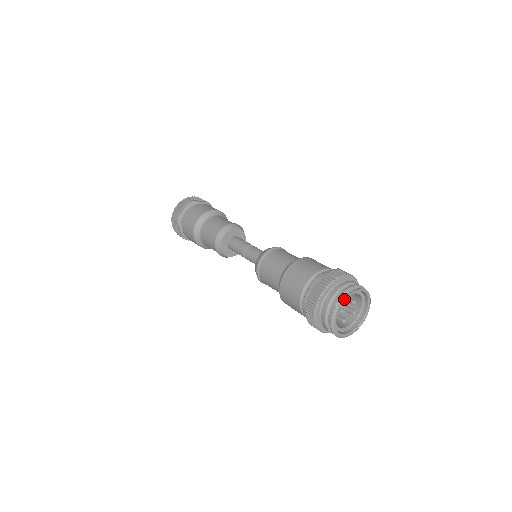
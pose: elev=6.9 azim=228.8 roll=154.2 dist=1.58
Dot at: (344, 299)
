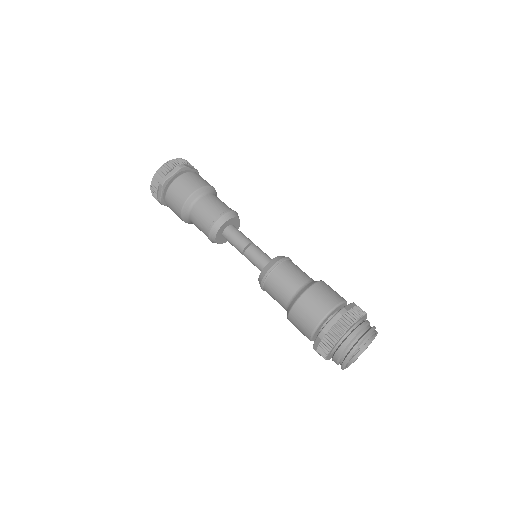
Dot at: occluded
